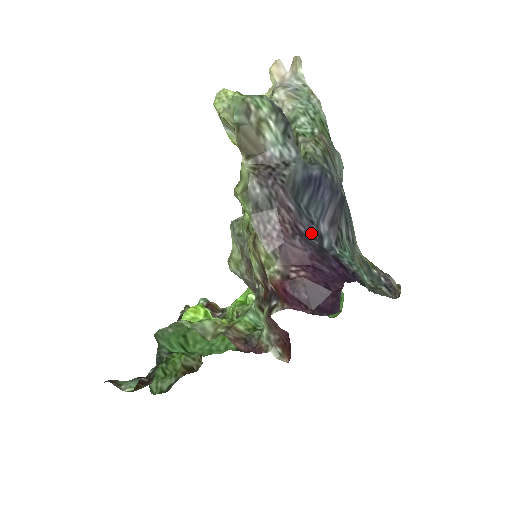
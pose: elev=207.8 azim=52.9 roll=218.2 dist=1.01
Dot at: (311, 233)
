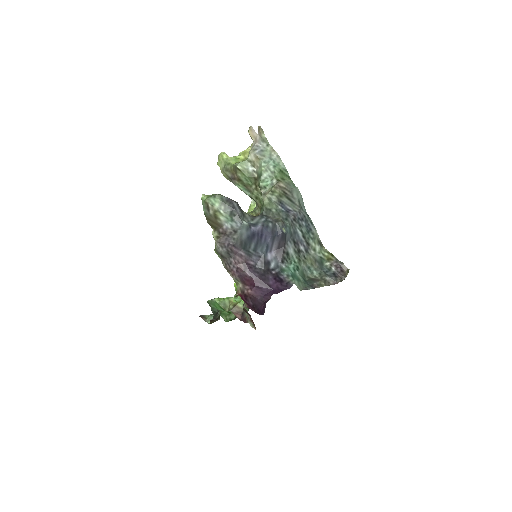
Dot at: (259, 263)
